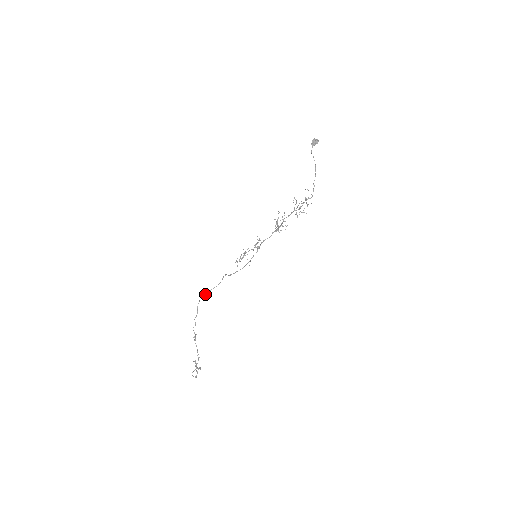
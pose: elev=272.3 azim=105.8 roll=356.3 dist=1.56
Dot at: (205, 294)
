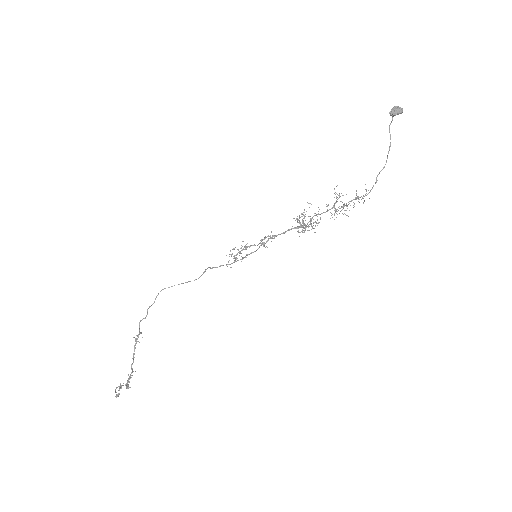
Dot at: occluded
